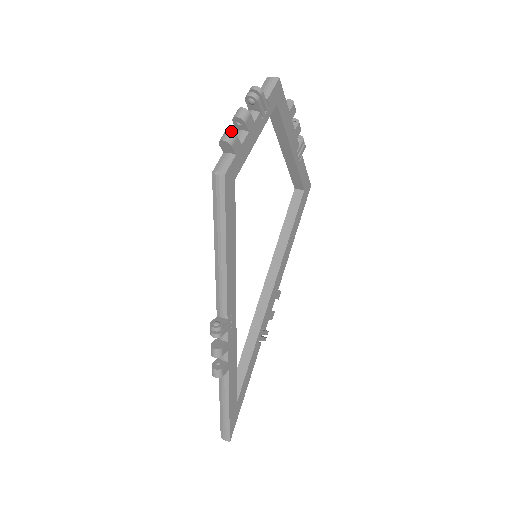
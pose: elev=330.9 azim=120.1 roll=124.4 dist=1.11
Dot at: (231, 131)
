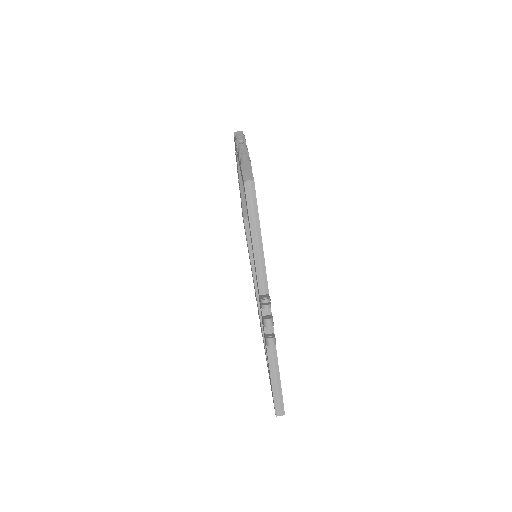
Dot at: (246, 155)
